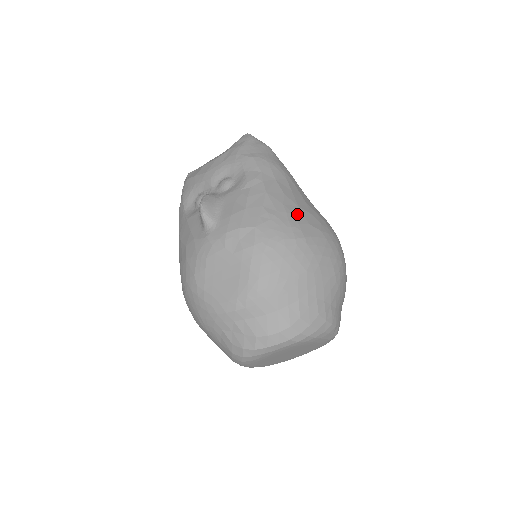
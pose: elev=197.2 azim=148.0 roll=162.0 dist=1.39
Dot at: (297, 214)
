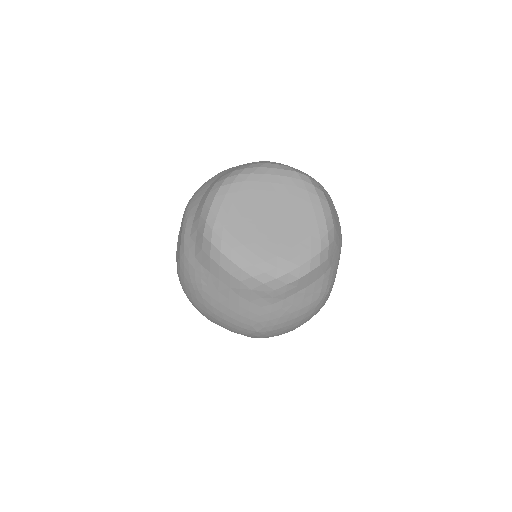
Dot at: occluded
